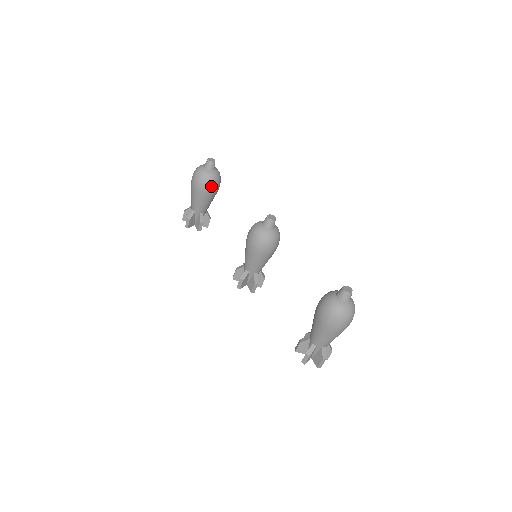
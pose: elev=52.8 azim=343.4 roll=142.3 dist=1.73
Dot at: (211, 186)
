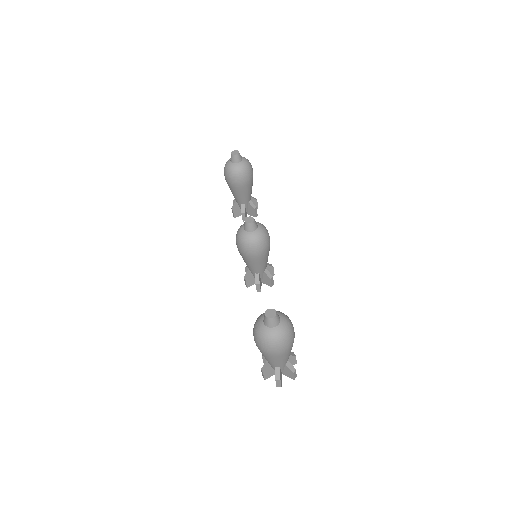
Dot at: (237, 179)
